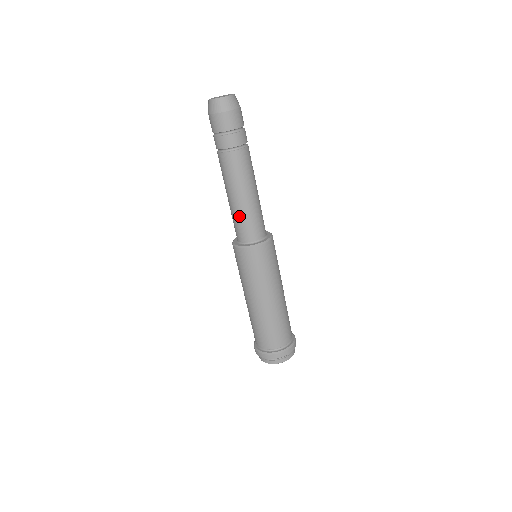
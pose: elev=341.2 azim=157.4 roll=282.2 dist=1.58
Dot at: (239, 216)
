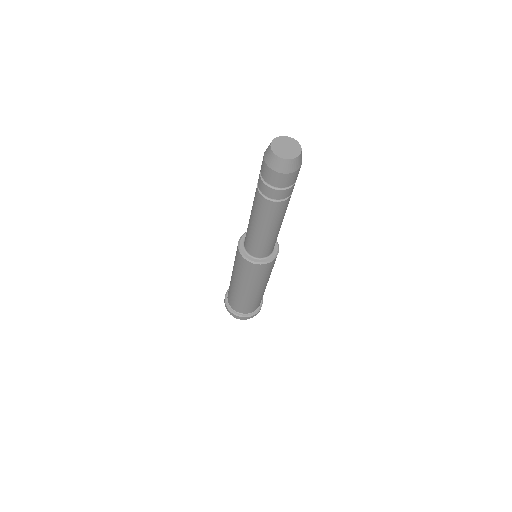
Dot at: (250, 234)
